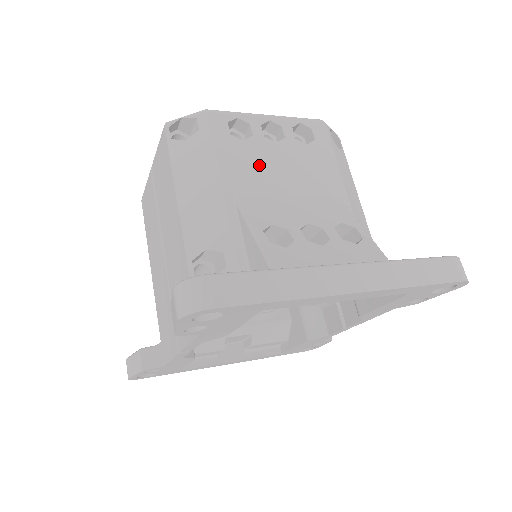
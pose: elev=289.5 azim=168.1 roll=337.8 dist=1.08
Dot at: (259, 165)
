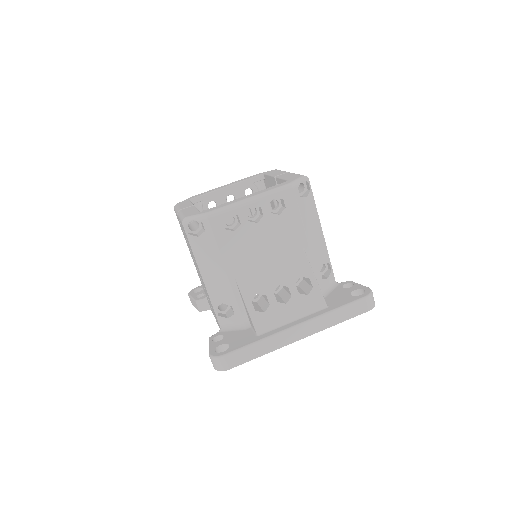
Dot at: (247, 245)
